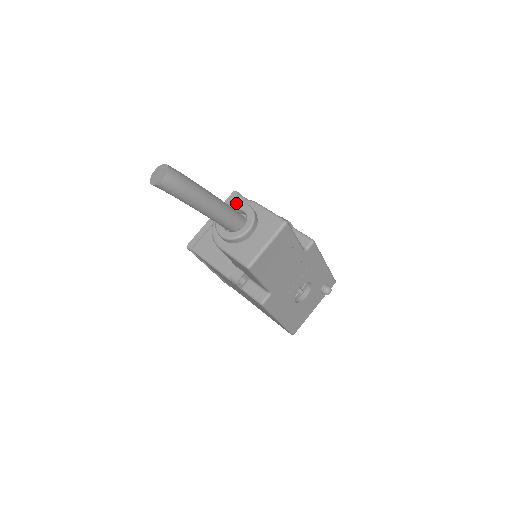
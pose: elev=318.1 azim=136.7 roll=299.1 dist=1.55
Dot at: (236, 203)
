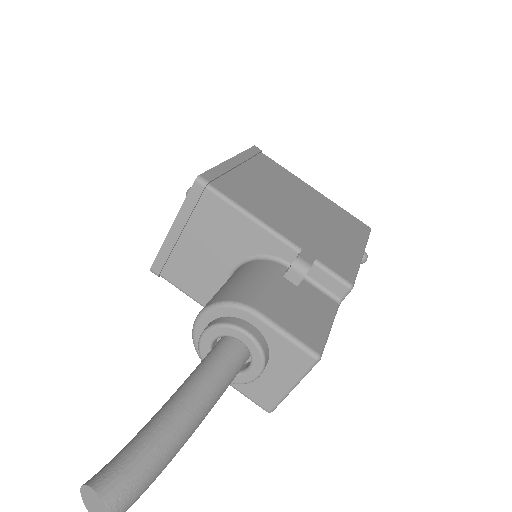
Dot at: (225, 328)
